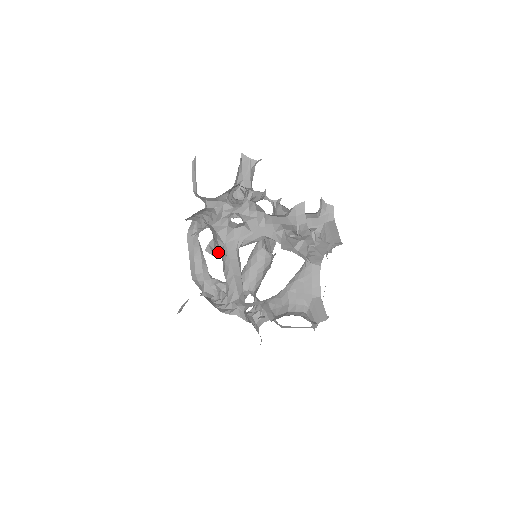
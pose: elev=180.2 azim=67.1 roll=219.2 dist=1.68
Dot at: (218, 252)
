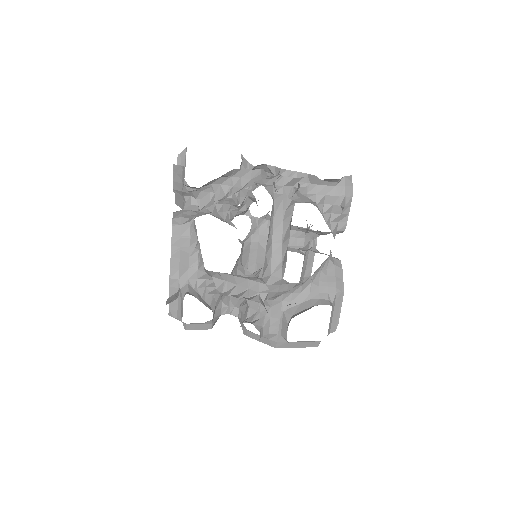
Dot at: occluded
